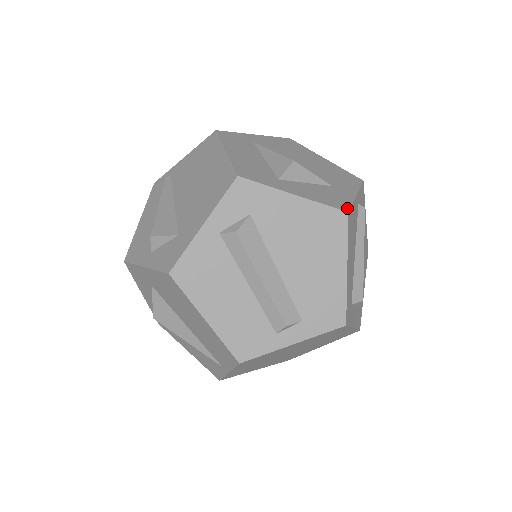
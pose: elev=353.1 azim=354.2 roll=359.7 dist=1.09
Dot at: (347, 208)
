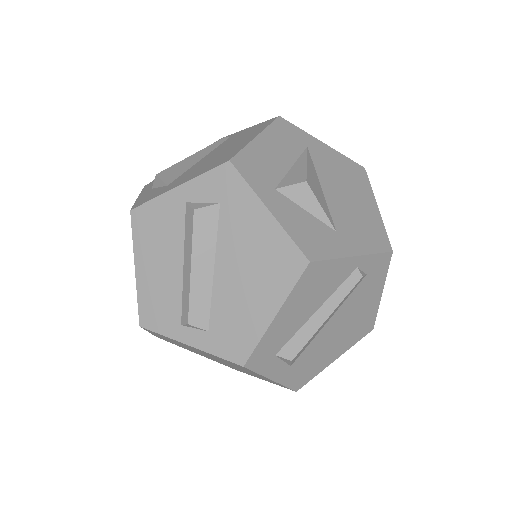
Dot at: (316, 258)
